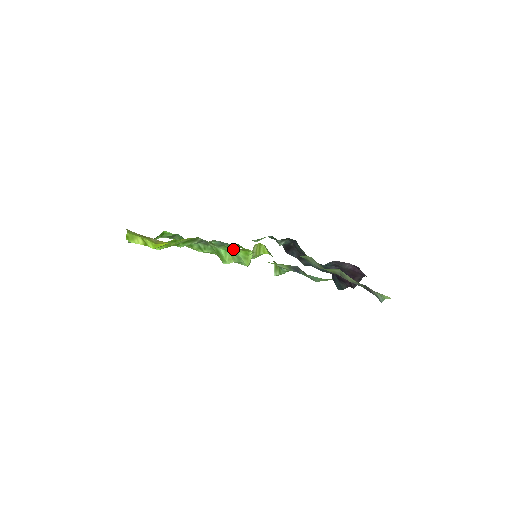
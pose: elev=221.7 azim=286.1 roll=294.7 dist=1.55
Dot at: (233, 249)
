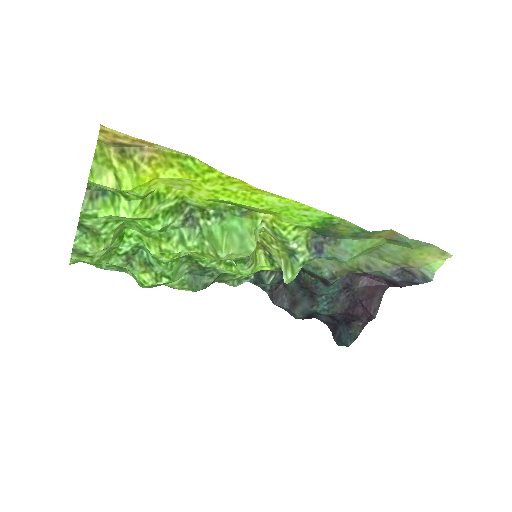
Dot at: (235, 219)
